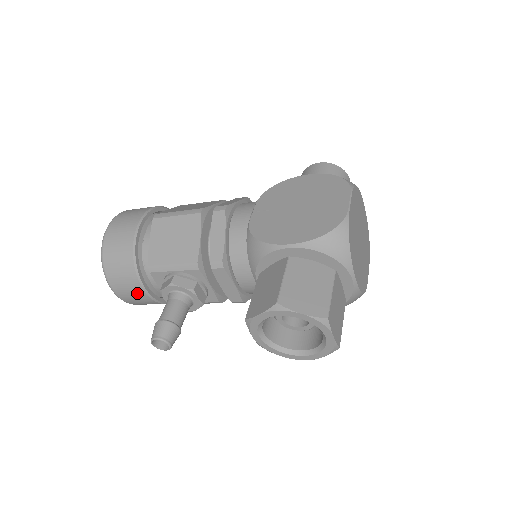
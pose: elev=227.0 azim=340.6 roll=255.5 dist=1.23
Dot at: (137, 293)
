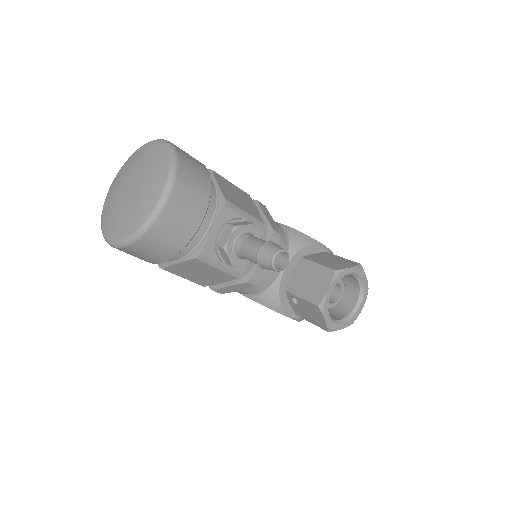
Dot at: (192, 218)
